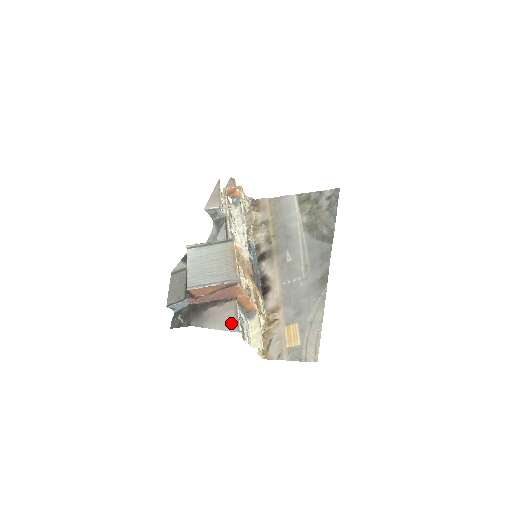
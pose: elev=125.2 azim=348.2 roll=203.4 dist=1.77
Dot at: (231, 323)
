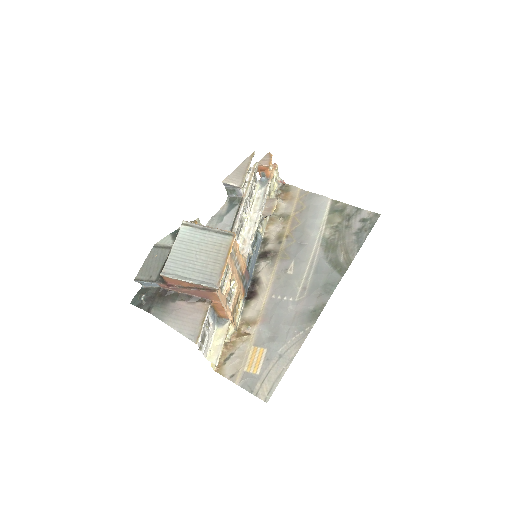
Dot at: (193, 329)
